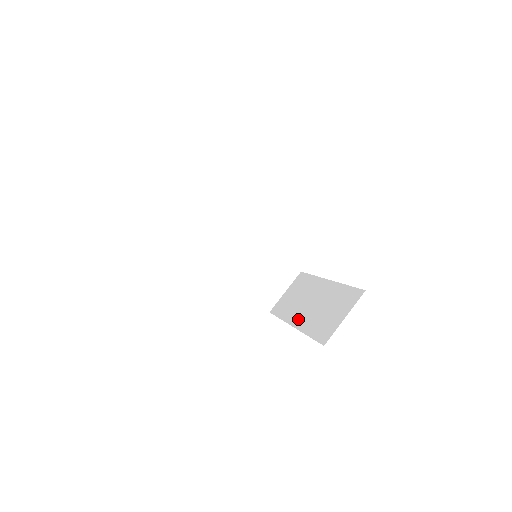
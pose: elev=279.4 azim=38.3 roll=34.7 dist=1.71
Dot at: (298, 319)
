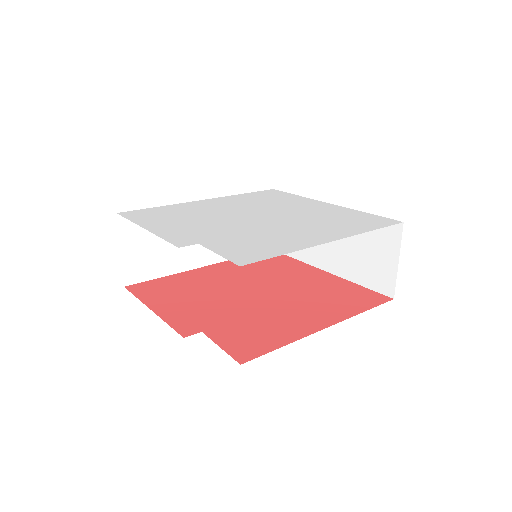
Dot at: (326, 261)
